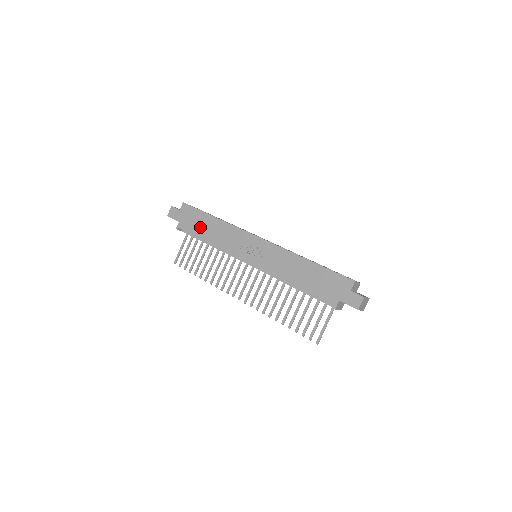
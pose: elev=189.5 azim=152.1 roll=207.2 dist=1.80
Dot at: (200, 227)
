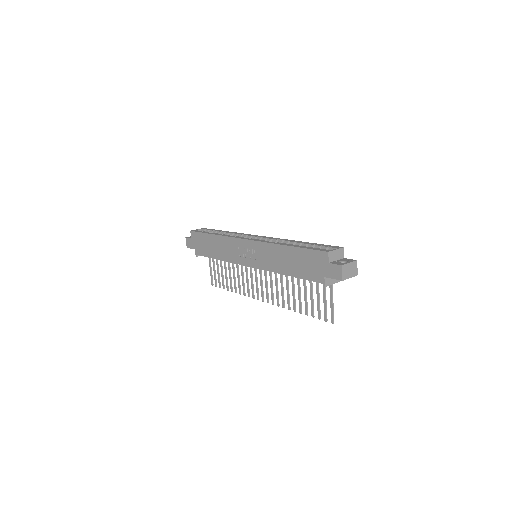
Dot at: (208, 248)
